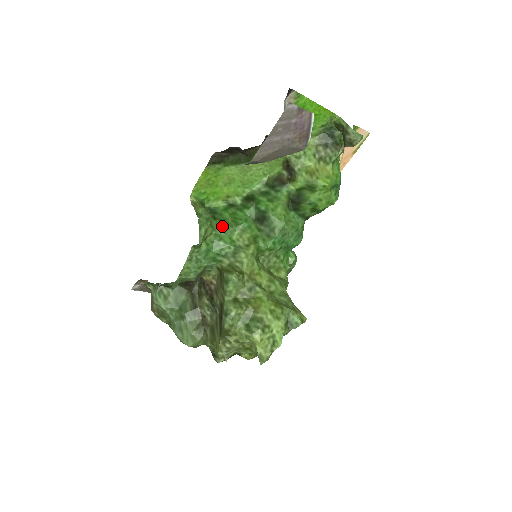
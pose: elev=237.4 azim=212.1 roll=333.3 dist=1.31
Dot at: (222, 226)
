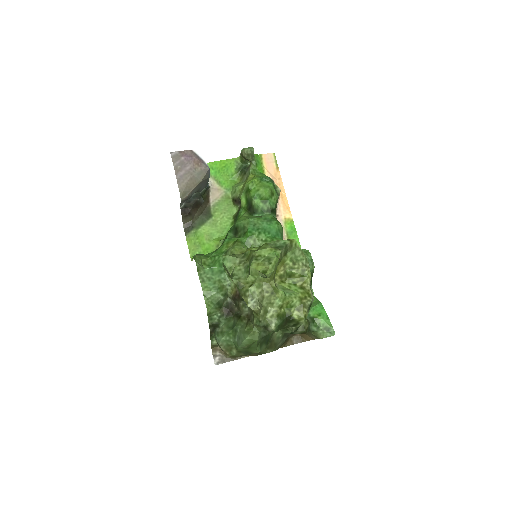
Dot at: (213, 253)
